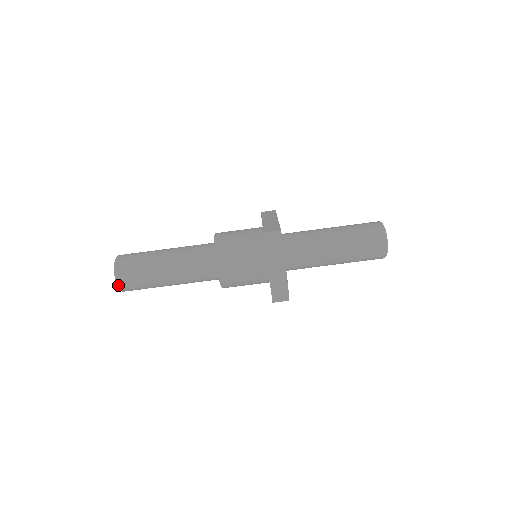
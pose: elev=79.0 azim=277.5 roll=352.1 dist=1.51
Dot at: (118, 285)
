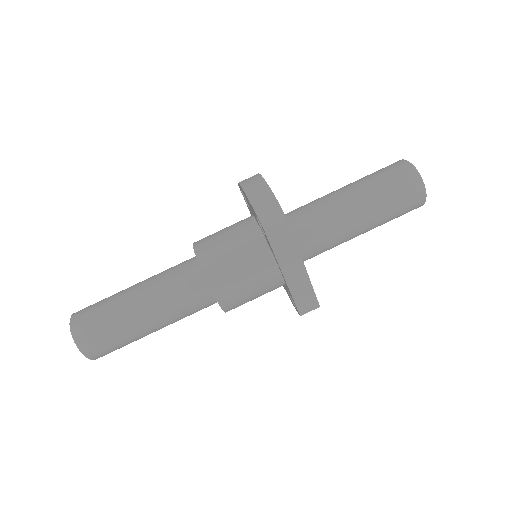
Dot at: (71, 326)
